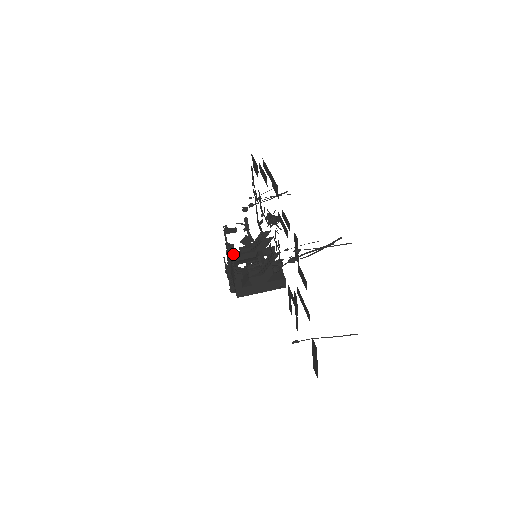
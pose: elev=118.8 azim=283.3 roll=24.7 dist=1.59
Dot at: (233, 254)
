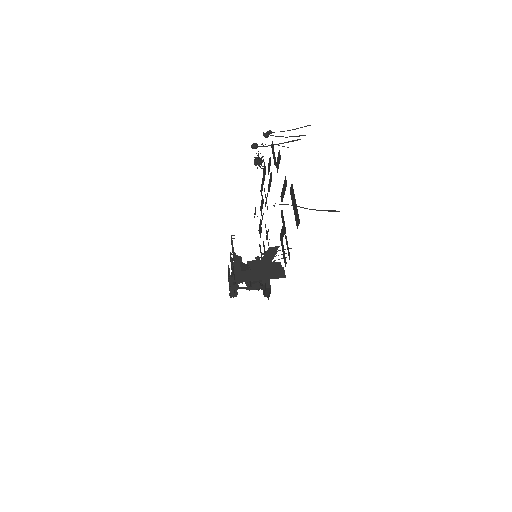
Dot at: occluded
